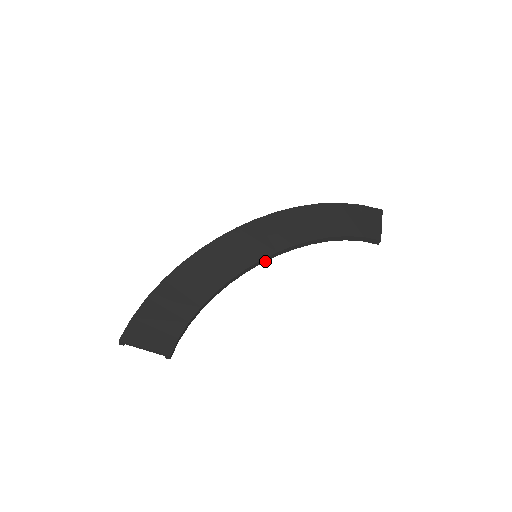
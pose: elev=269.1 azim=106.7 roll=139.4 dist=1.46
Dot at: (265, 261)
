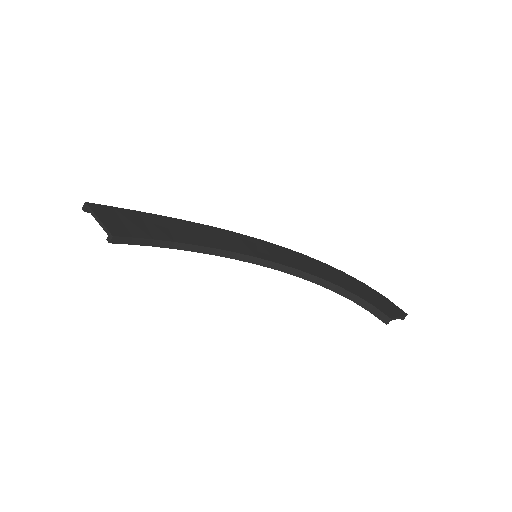
Dot at: (261, 265)
